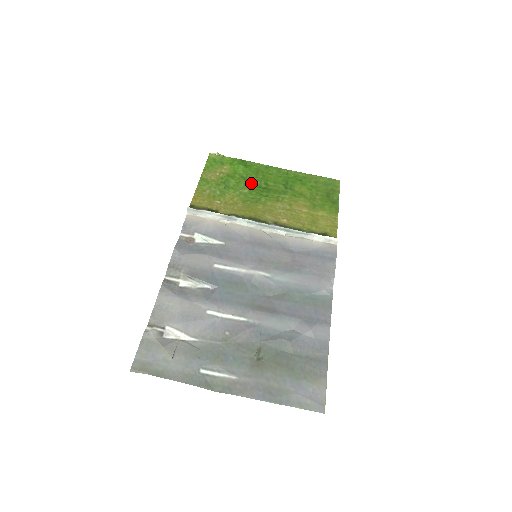
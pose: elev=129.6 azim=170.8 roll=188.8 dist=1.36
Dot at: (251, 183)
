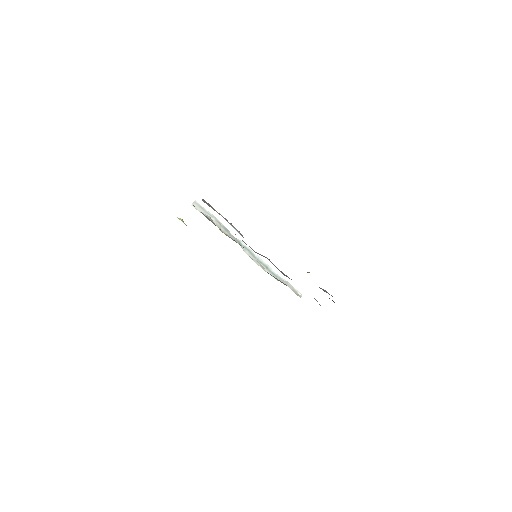
Dot at: occluded
